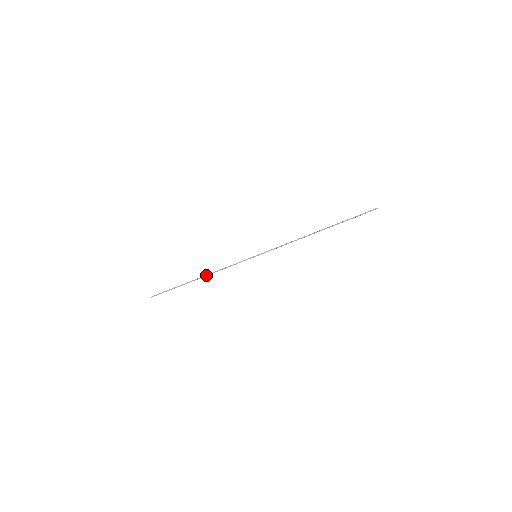
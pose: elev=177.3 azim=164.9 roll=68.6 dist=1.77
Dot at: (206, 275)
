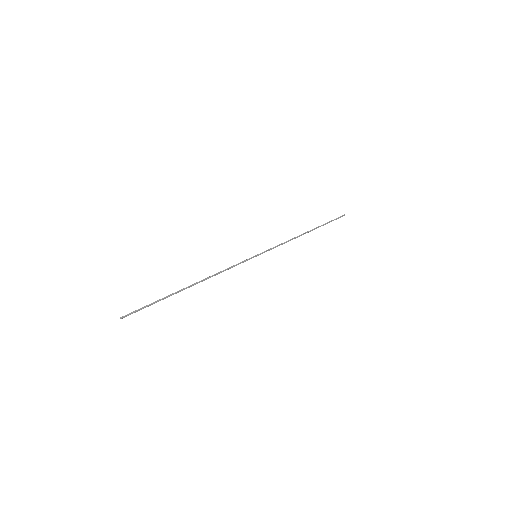
Dot at: occluded
